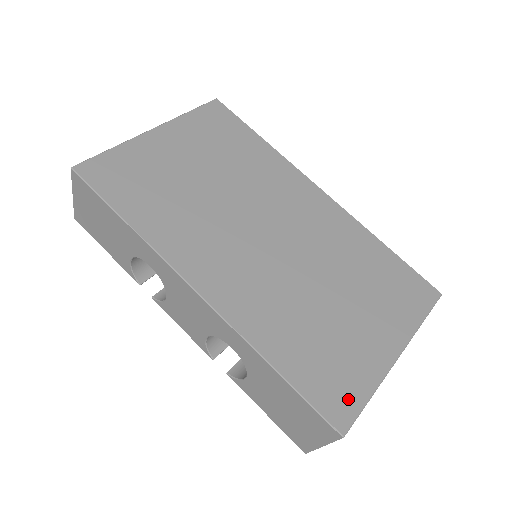
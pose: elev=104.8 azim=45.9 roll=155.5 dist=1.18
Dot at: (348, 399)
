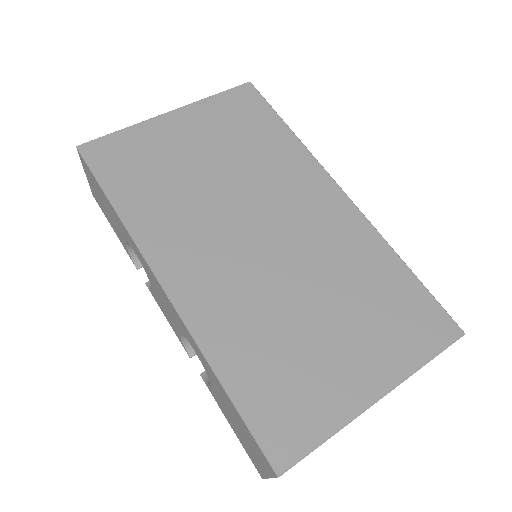
Dot at: (298, 435)
